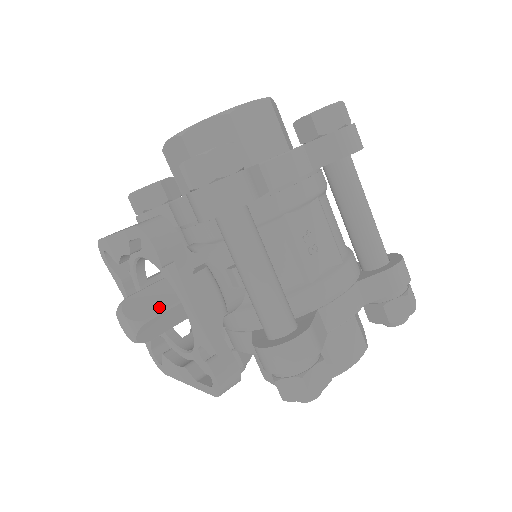
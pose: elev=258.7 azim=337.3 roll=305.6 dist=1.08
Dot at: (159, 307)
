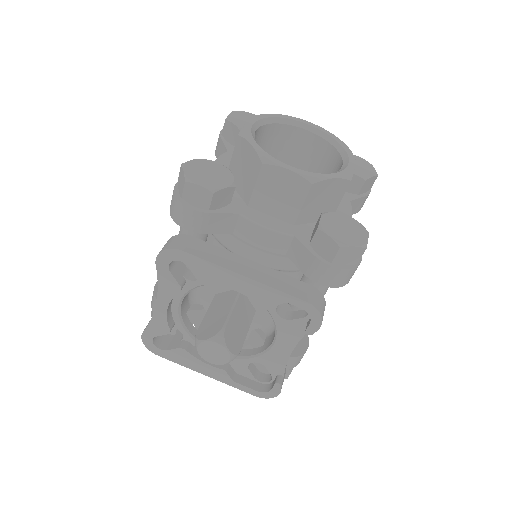
Dot at: (243, 335)
